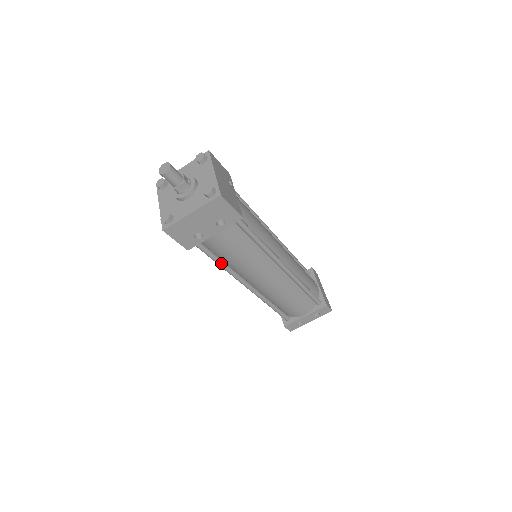
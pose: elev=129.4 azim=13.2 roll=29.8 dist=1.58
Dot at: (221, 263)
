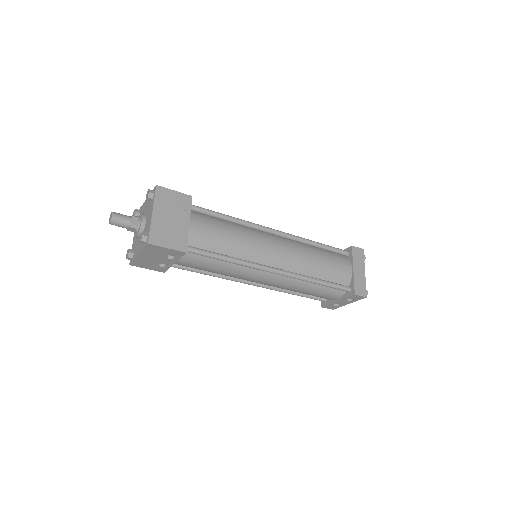
Dot at: (207, 274)
